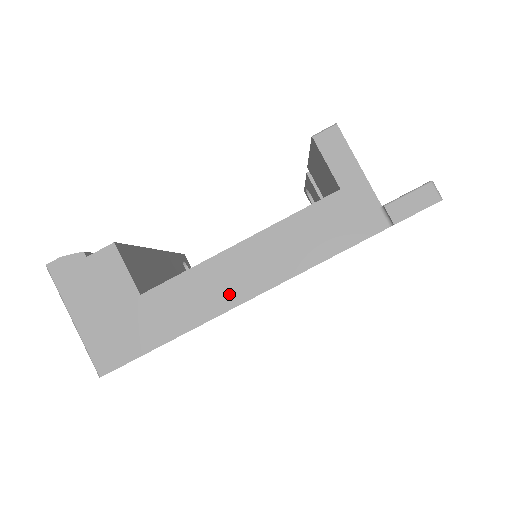
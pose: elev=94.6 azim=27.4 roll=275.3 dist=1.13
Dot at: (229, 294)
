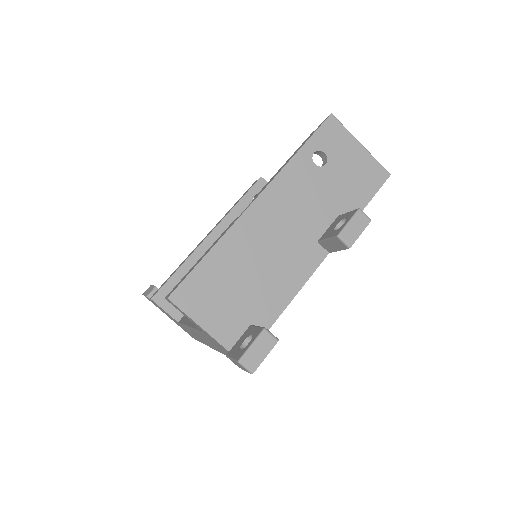
Dot at: (205, 342)
